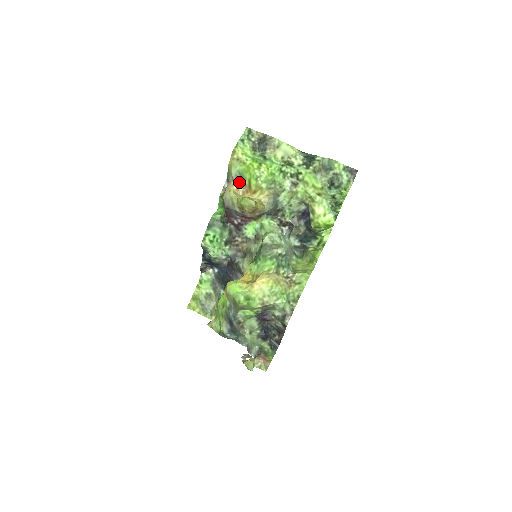
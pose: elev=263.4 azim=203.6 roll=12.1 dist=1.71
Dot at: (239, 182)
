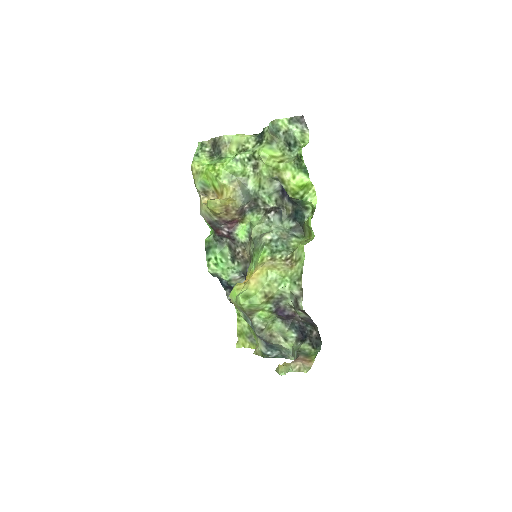
Dot at: (207, 192)
